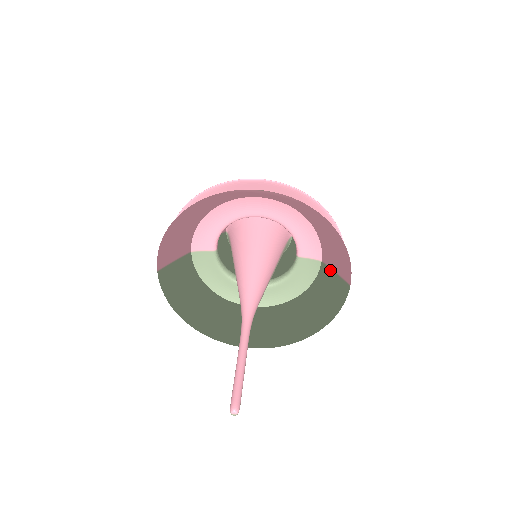
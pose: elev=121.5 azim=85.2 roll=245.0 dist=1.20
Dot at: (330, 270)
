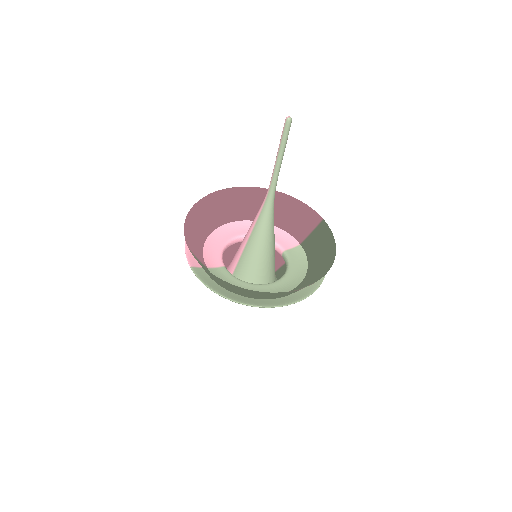
Dot at: (308, 238)
